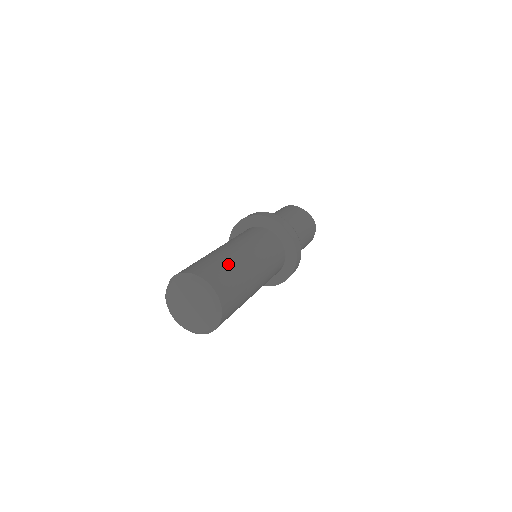
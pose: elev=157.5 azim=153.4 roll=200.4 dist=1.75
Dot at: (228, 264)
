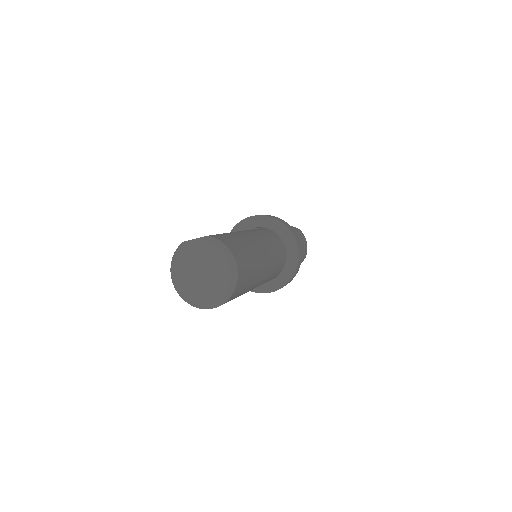
Dot at: (255, 265)
